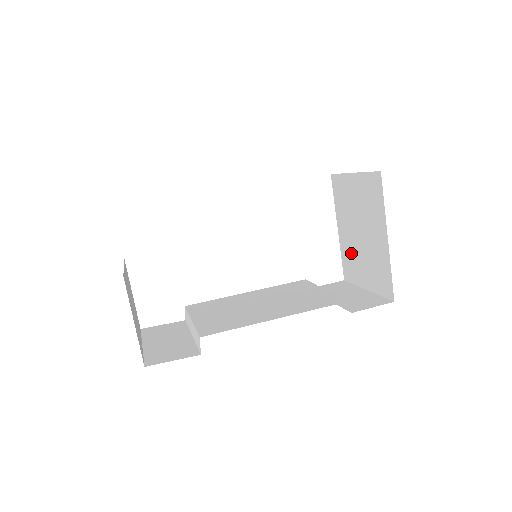
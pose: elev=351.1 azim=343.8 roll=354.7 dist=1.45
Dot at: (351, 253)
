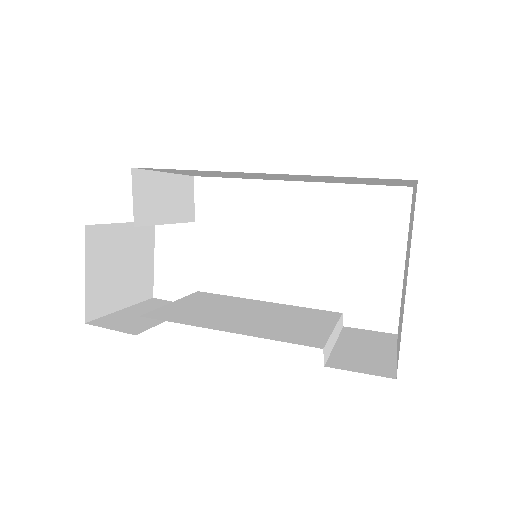
Dot at: occluded
